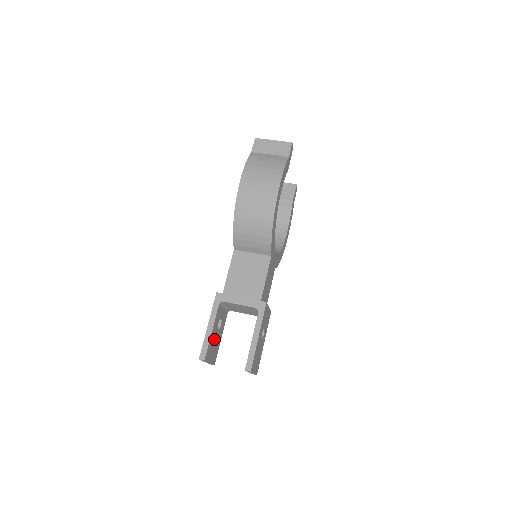
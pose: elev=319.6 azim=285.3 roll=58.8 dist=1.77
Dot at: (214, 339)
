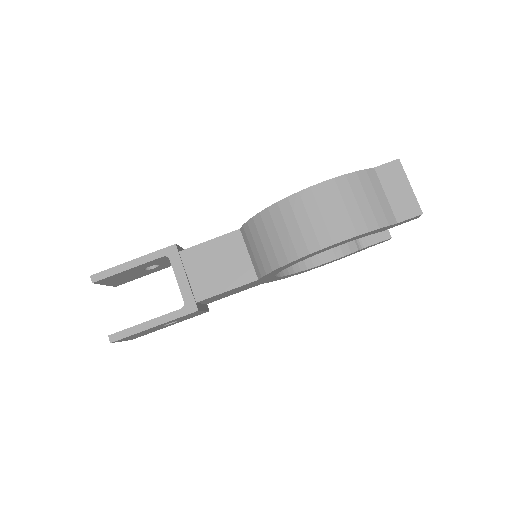
Dot at: (130, 273)
